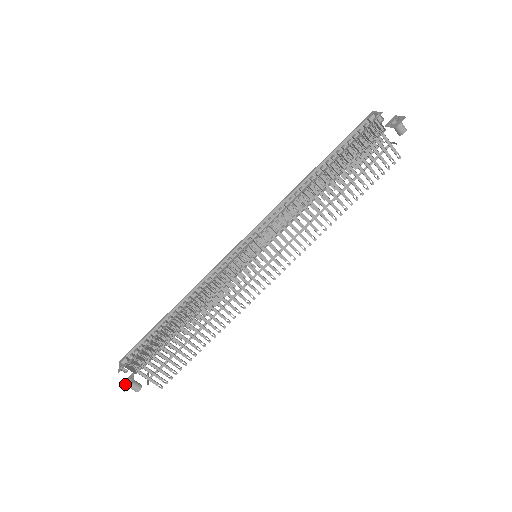
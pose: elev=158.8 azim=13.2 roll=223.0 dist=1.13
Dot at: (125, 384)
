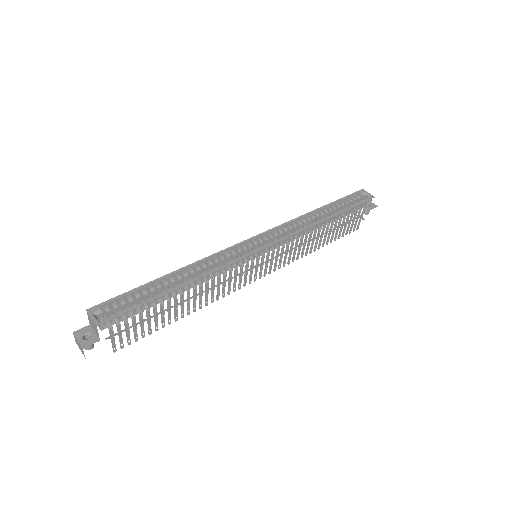
Dot at: (79, 337)
